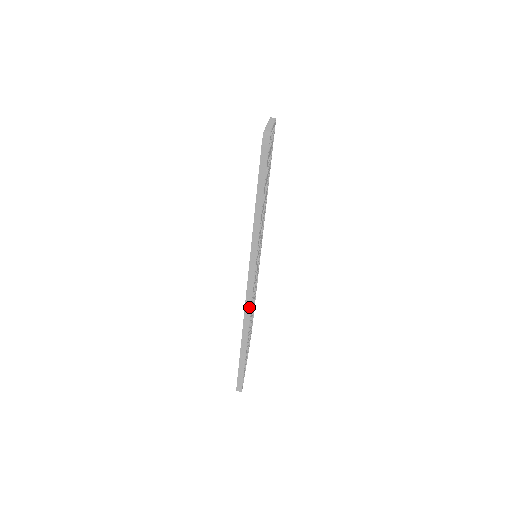
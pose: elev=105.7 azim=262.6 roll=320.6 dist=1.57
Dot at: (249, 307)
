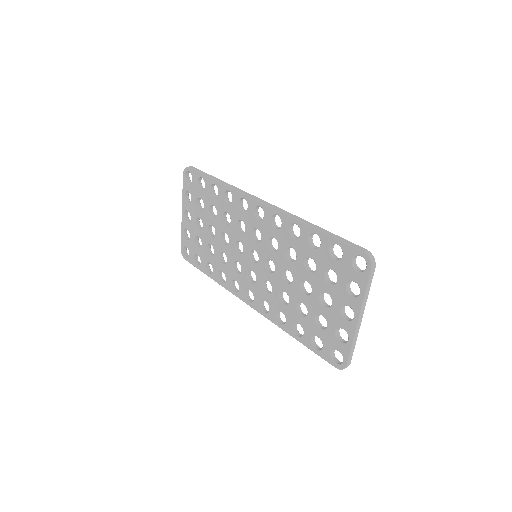
Dot at: (282, 210)
